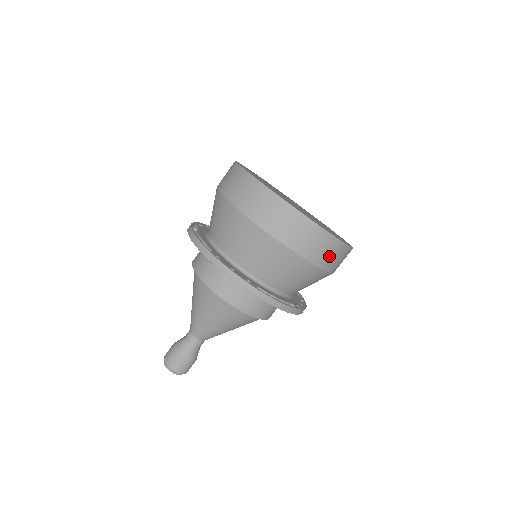
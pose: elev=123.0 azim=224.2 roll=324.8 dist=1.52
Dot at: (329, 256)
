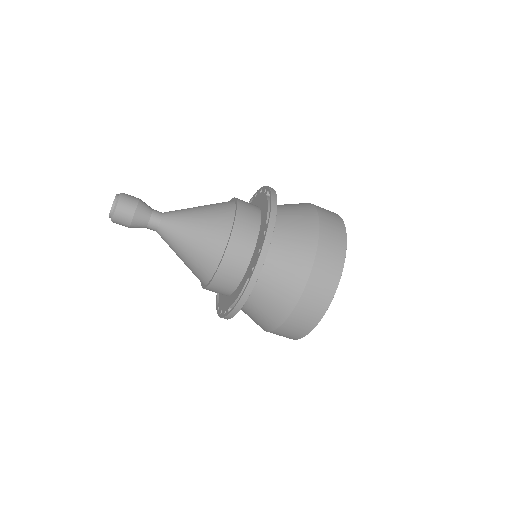
Dot at: (293, 329)
